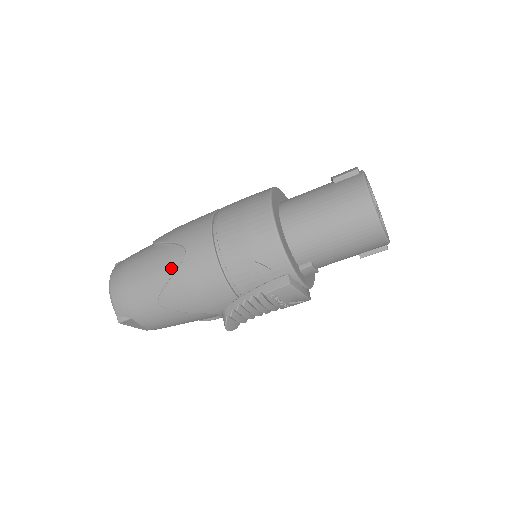
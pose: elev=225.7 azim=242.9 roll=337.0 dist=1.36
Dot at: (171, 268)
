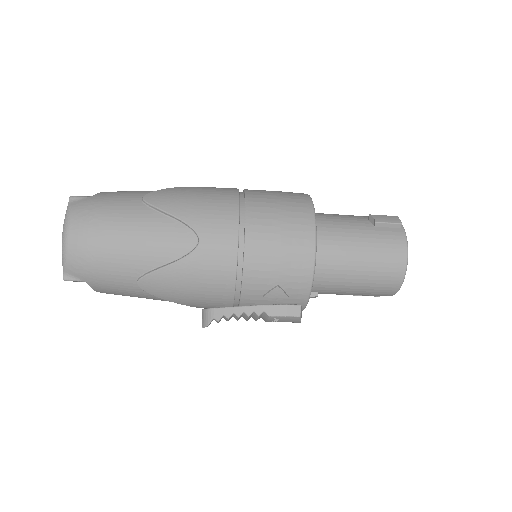
Dot at: (172, 252)
